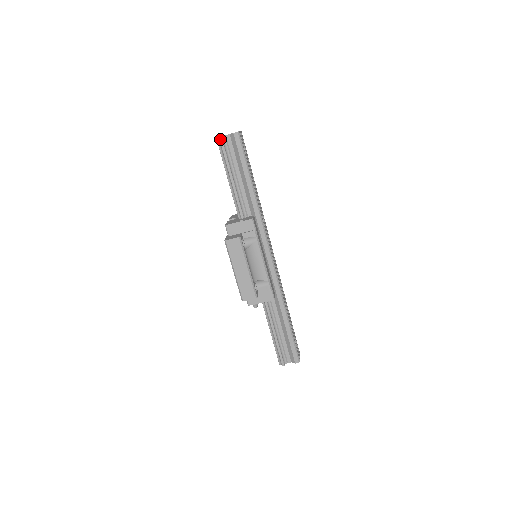
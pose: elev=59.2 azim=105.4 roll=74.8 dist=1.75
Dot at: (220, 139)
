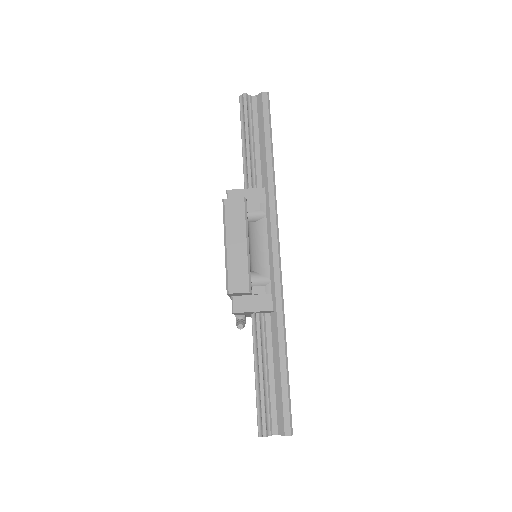
Dot at: (244, 96)
